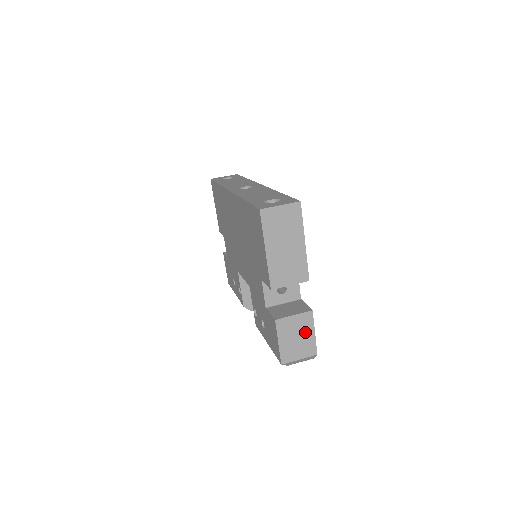
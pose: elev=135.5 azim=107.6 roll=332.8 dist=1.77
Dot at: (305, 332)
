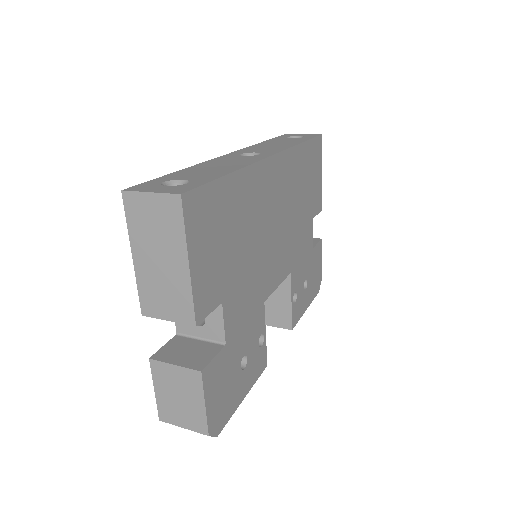
Dot at: (191, 396)
